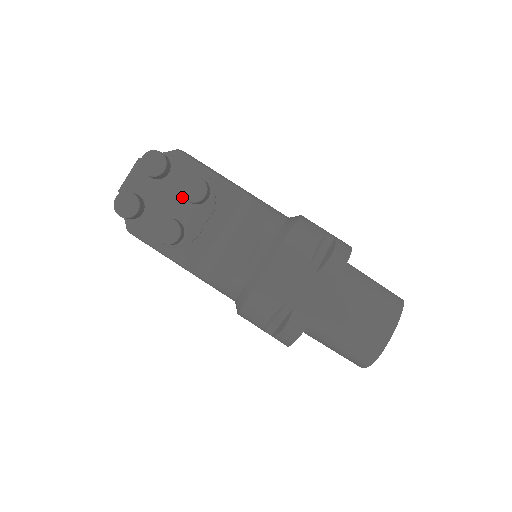
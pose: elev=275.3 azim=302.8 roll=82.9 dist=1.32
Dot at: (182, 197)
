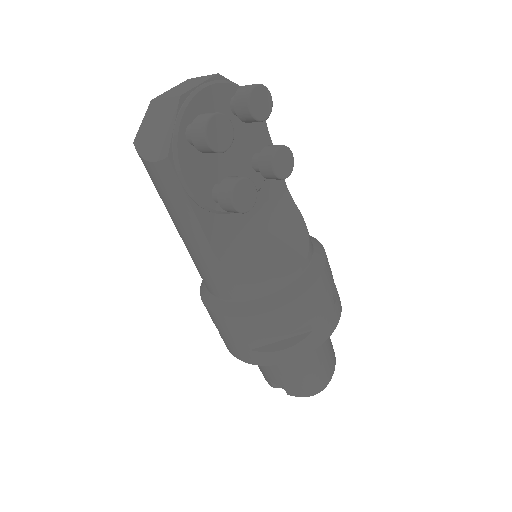
Dot at: (242, 156)
